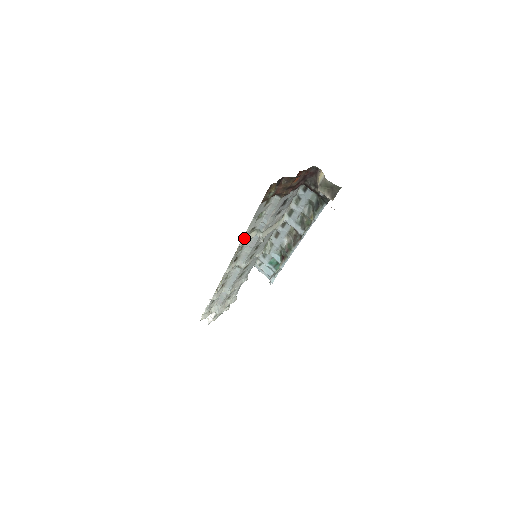
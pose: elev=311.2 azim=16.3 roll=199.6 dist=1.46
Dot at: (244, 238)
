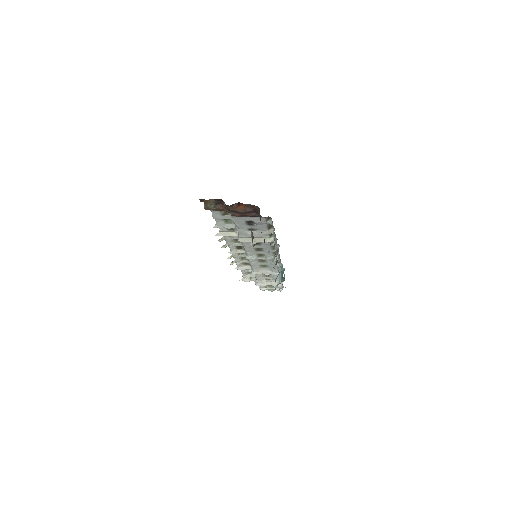
Dot at: (222, 232)
